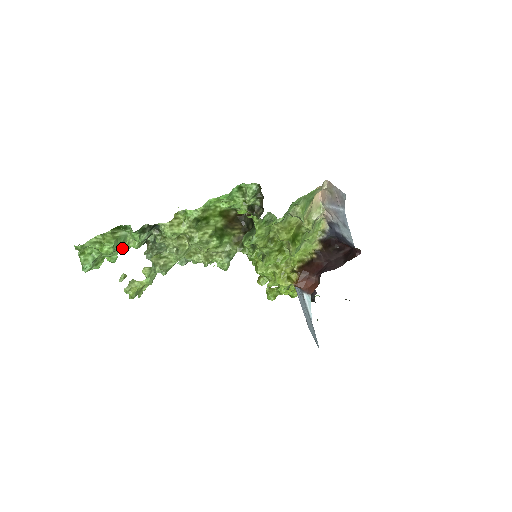
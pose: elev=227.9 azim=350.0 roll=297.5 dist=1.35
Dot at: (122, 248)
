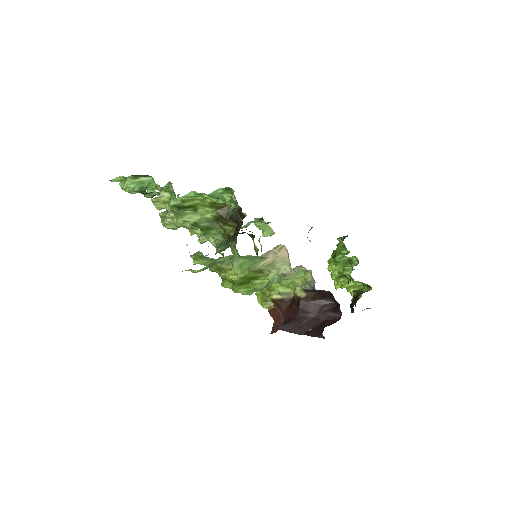
Dot at: (150, 189)
